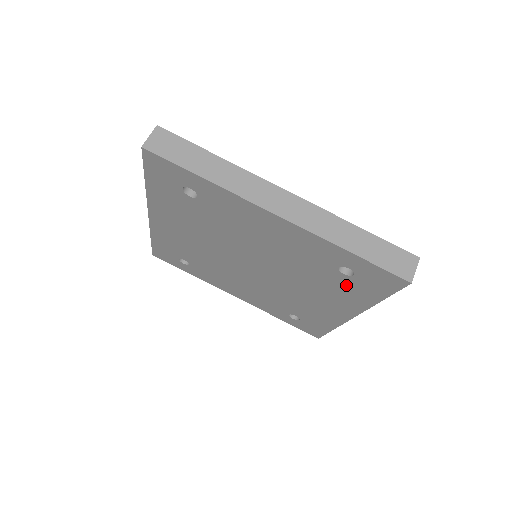
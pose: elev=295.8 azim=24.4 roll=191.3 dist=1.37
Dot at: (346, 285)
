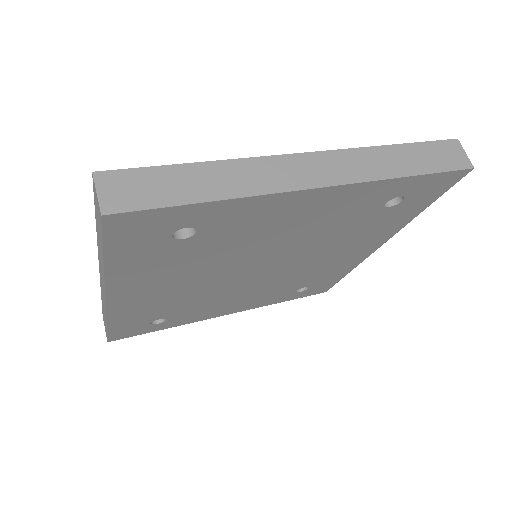
Dot at: (387, 218)
